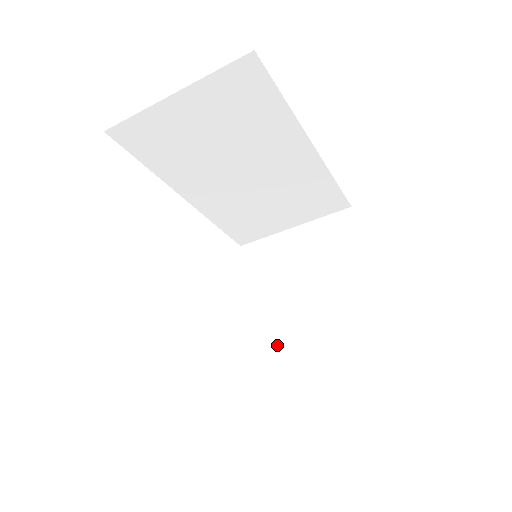
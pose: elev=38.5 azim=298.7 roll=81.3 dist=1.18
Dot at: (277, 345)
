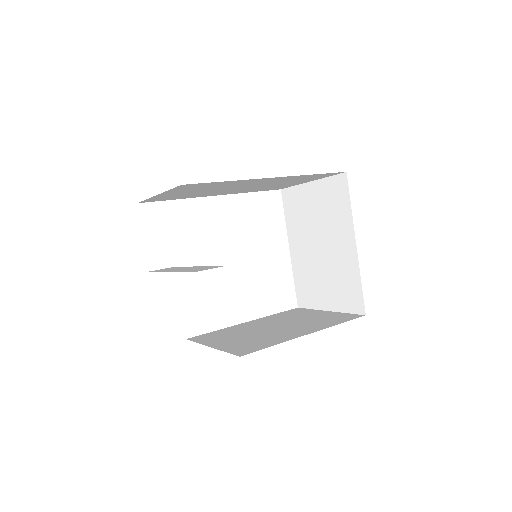
Dot at: (307, 276)
